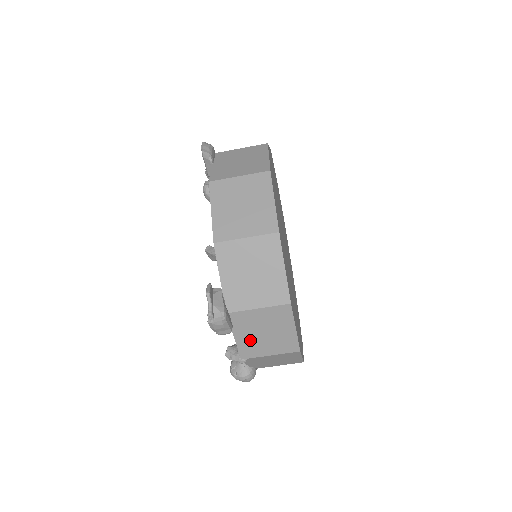
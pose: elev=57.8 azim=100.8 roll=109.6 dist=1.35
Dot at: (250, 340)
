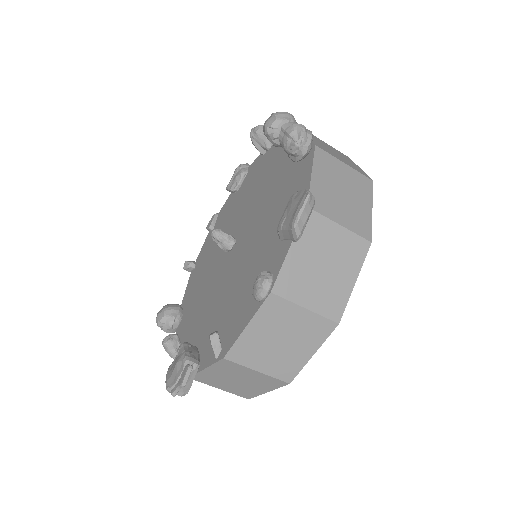
Dot at: occluded
